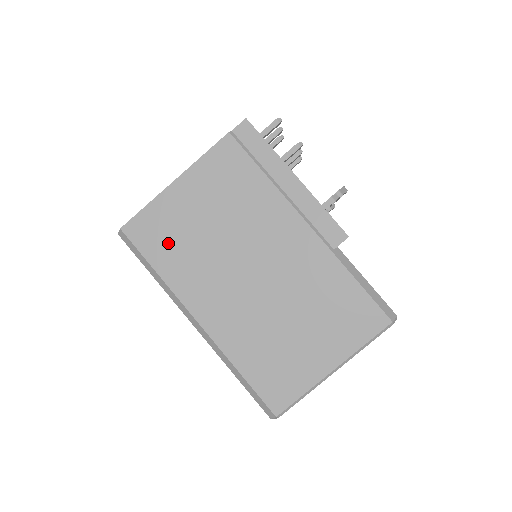
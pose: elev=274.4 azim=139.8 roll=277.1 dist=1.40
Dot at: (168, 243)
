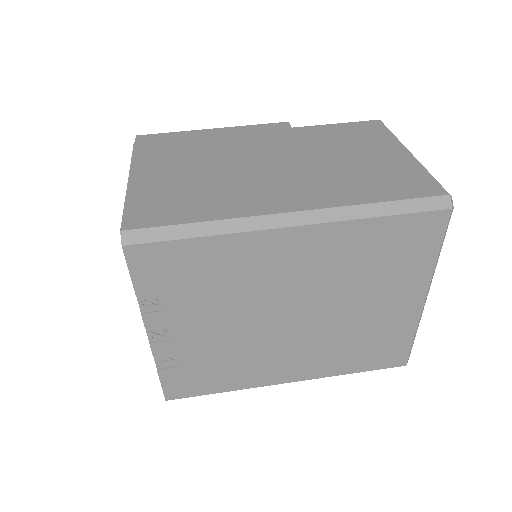
Dot at: (182, 203)
